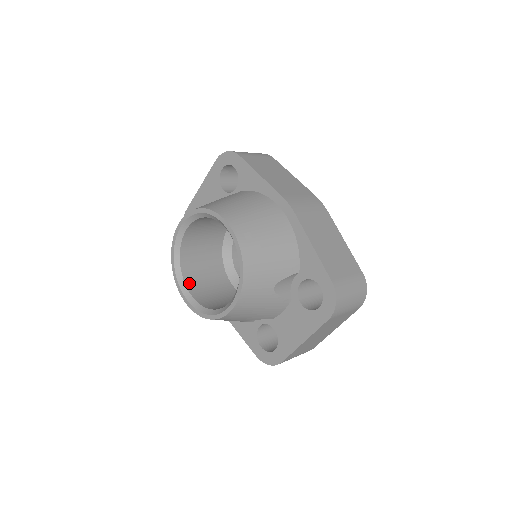
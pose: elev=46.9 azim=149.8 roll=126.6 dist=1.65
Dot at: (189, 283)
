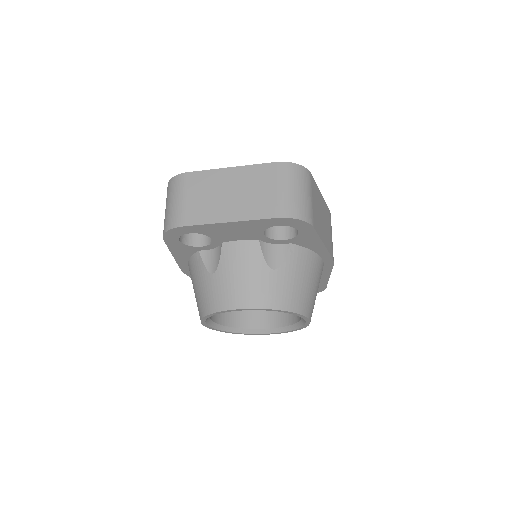
Dot at: occluded
